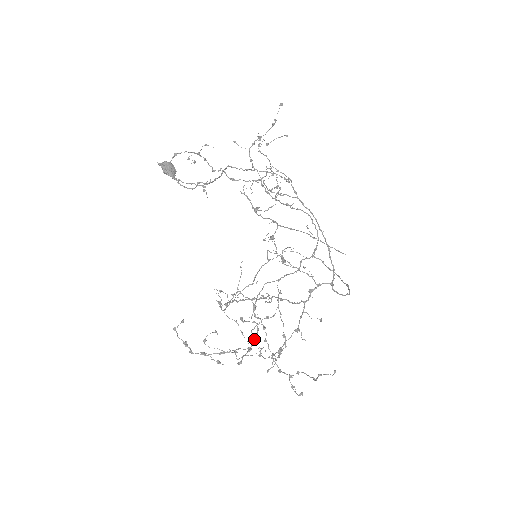
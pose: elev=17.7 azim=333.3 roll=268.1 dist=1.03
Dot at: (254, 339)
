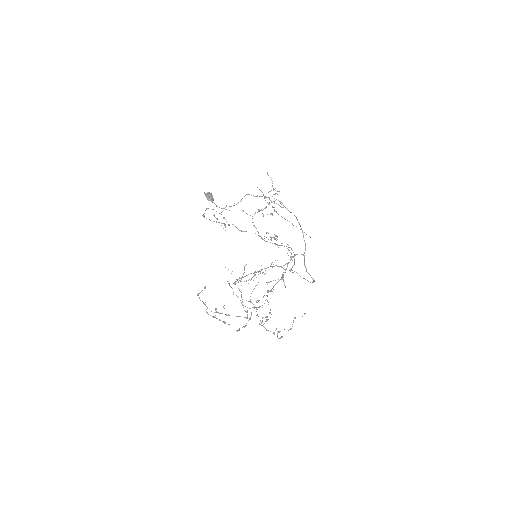
Dot at: (248, 320)
